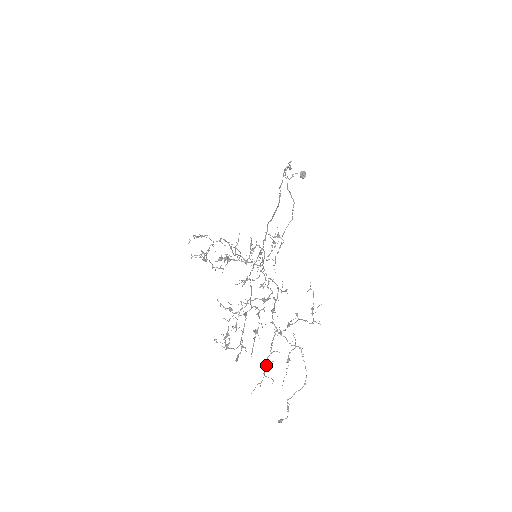
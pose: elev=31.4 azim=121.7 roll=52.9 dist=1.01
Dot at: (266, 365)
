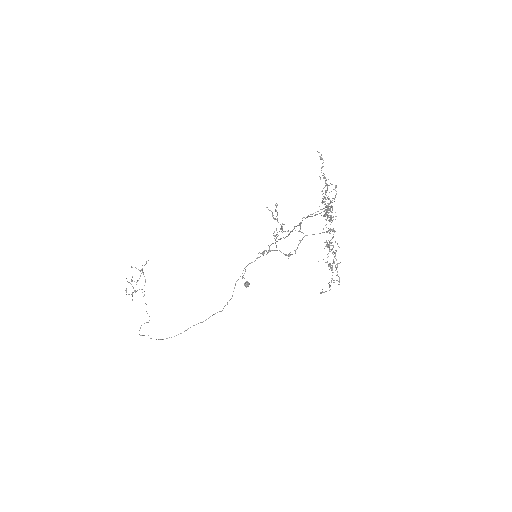
Dot at: (328, 244)
